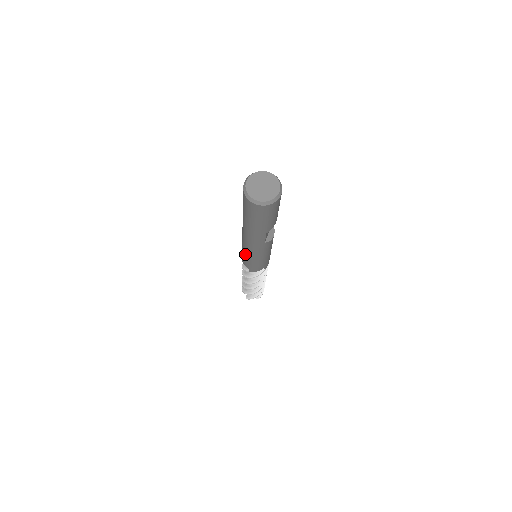
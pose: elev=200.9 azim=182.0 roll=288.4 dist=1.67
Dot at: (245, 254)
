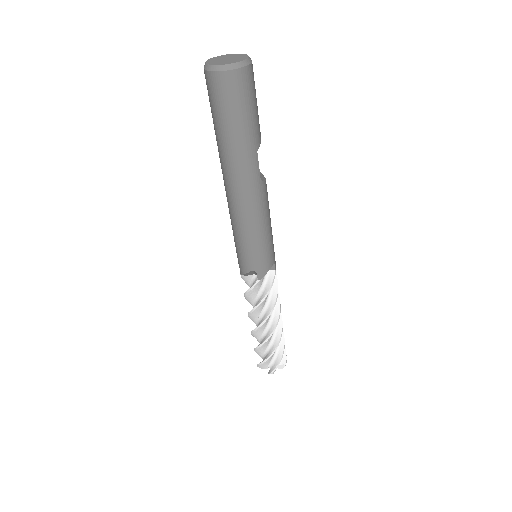
Dot at: (243, 236)
